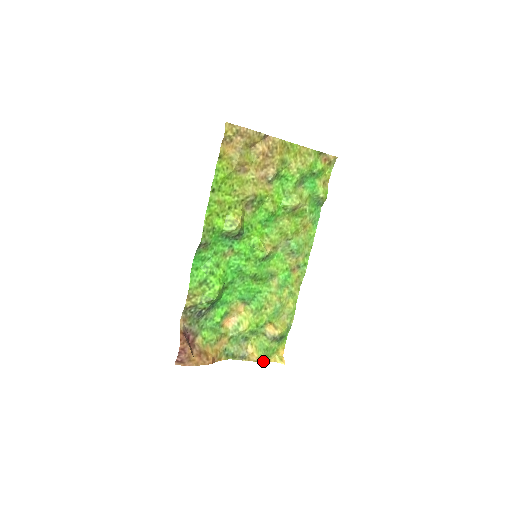
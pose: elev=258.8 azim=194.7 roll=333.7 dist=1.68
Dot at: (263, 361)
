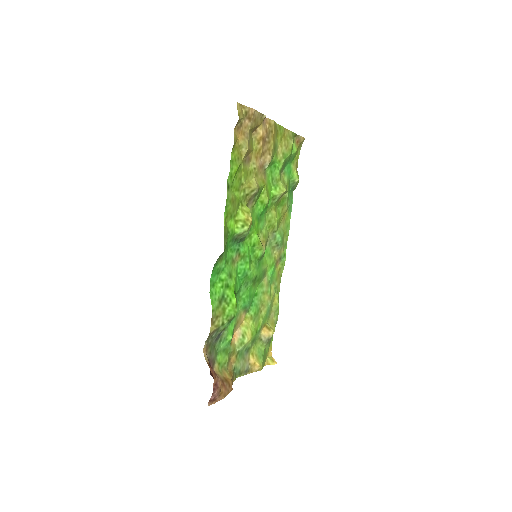
Dot at: (262, 368)
